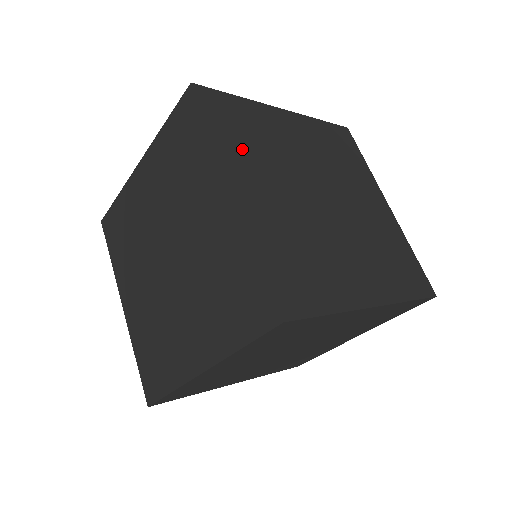
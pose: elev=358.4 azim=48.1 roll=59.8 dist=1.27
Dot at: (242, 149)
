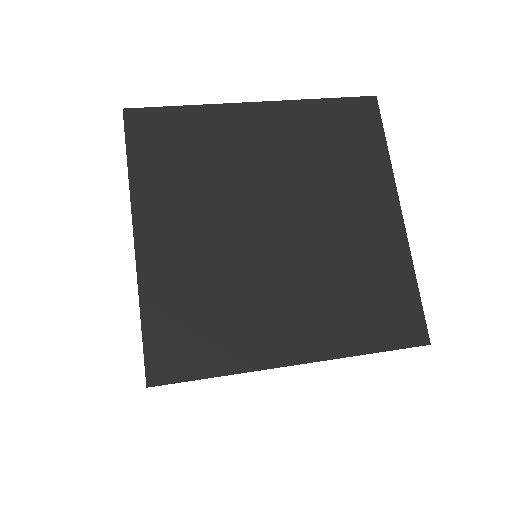
Dot at: (166, 182)
